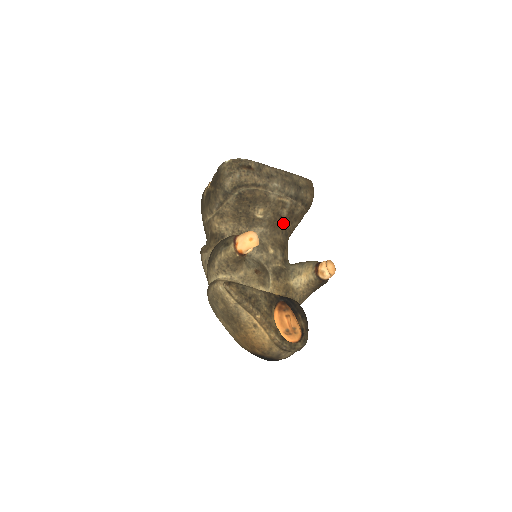
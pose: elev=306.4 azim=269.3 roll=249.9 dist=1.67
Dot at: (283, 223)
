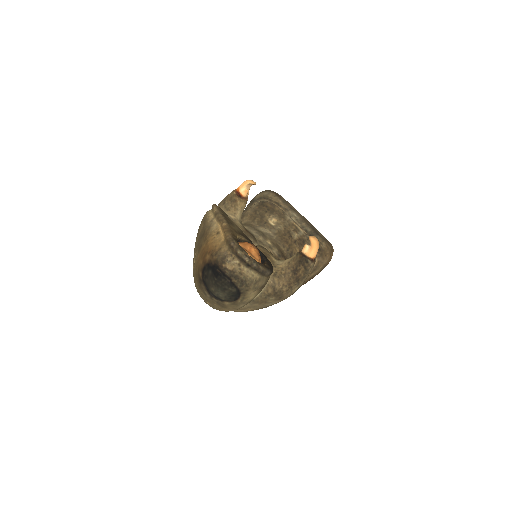
Dot at: (291, 243)
